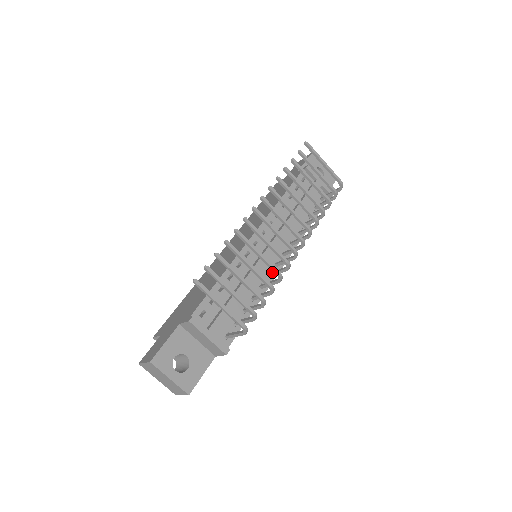
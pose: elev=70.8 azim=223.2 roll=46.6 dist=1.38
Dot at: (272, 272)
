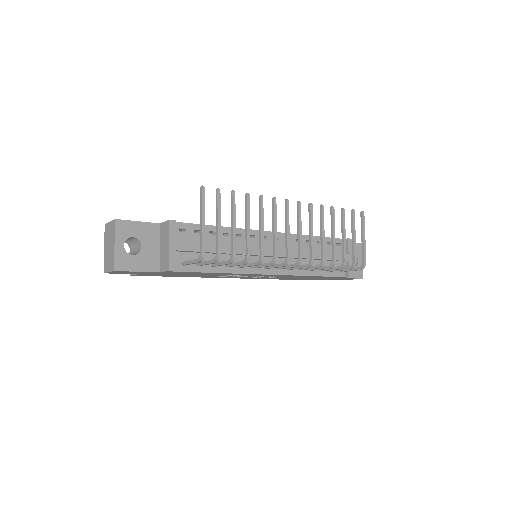
Dot at: occluded
